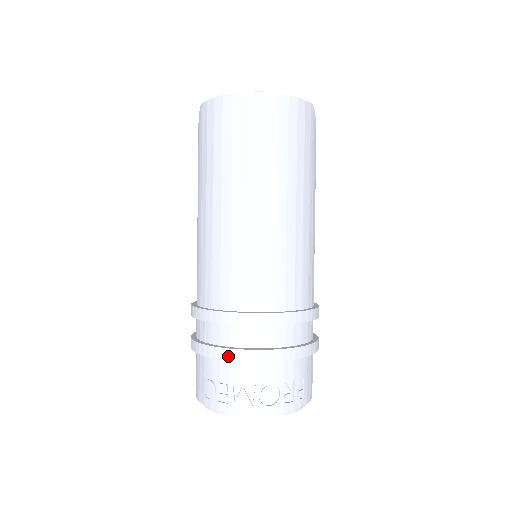
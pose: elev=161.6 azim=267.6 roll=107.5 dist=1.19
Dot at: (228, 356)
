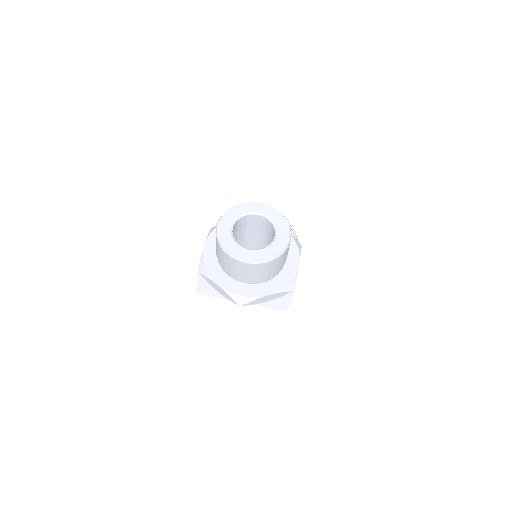
Dot at: occluded
